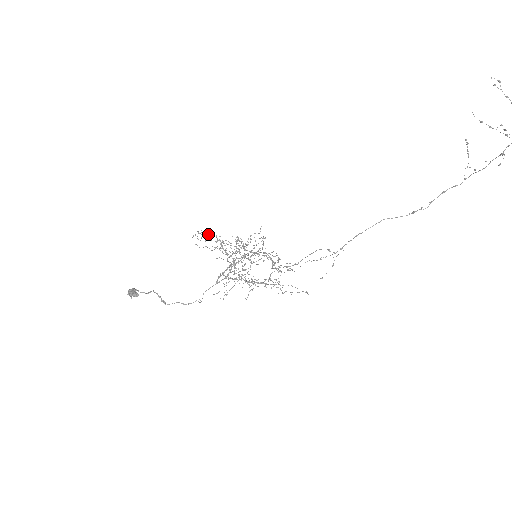
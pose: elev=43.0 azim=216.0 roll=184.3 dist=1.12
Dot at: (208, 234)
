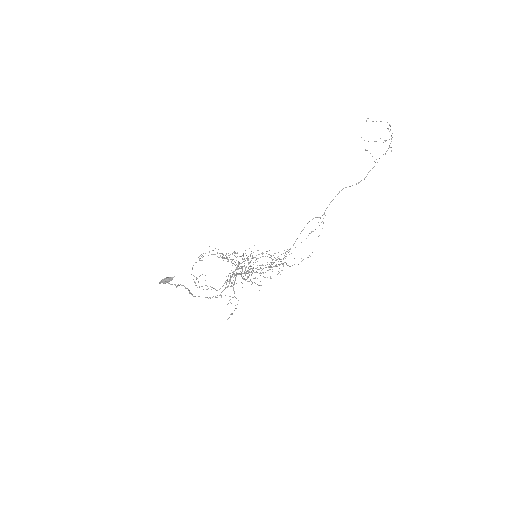
Dot at: (200, 275)
